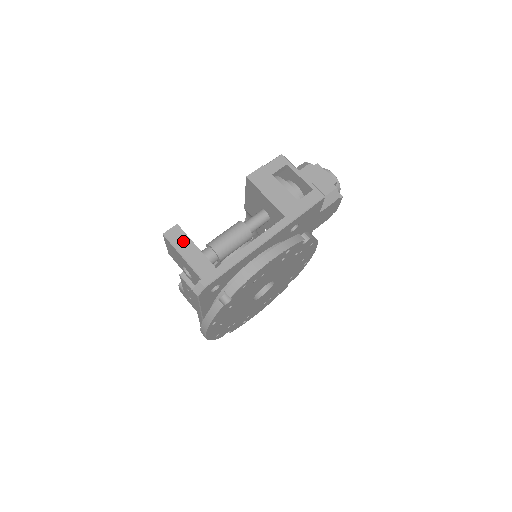
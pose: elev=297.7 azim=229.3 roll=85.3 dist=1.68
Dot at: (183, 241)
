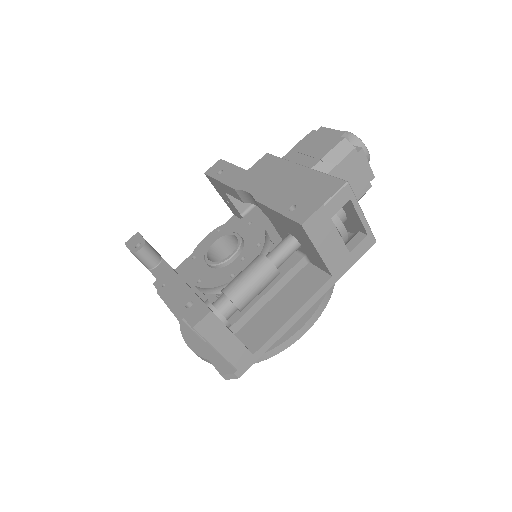
Dot at: (218, 332)
